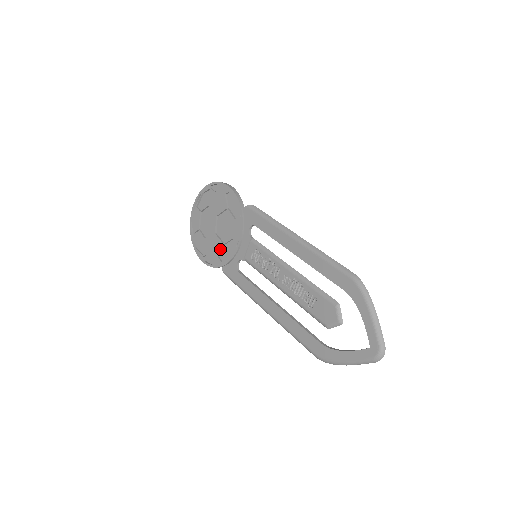
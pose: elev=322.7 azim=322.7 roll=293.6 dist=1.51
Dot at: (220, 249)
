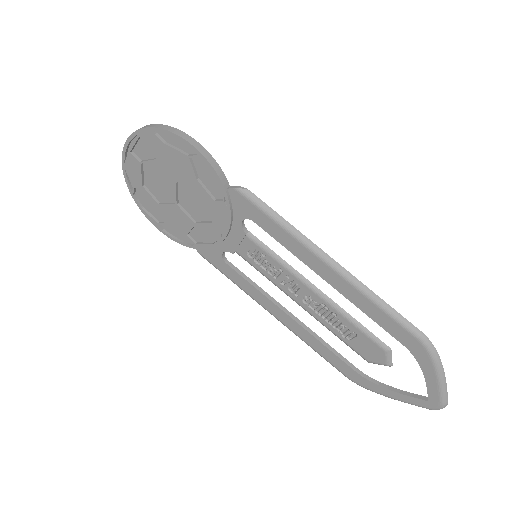
Dot at: (190, 228)
